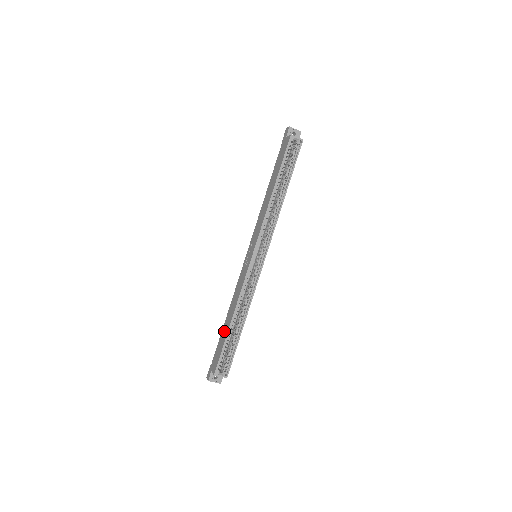
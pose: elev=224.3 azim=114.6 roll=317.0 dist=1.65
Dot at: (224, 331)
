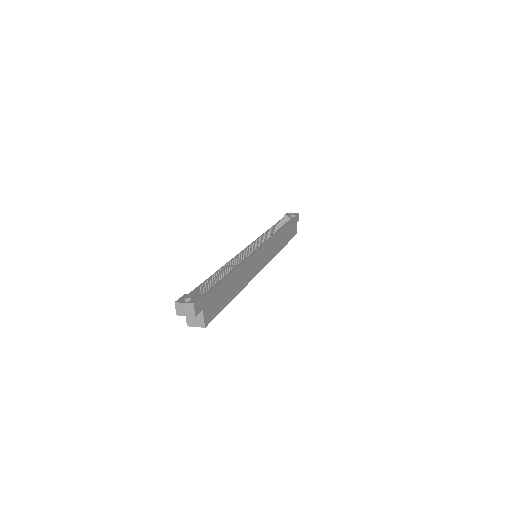
Dot at: occluded
